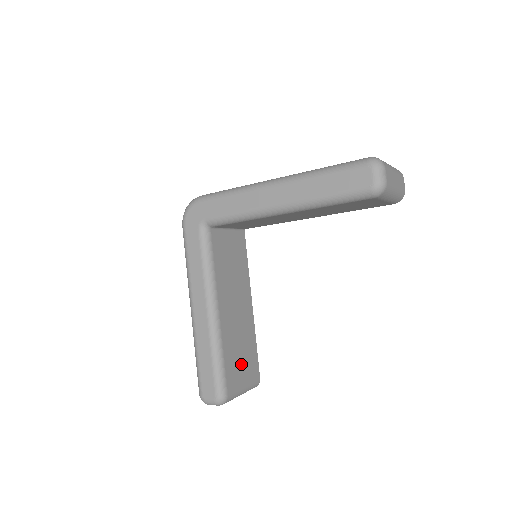
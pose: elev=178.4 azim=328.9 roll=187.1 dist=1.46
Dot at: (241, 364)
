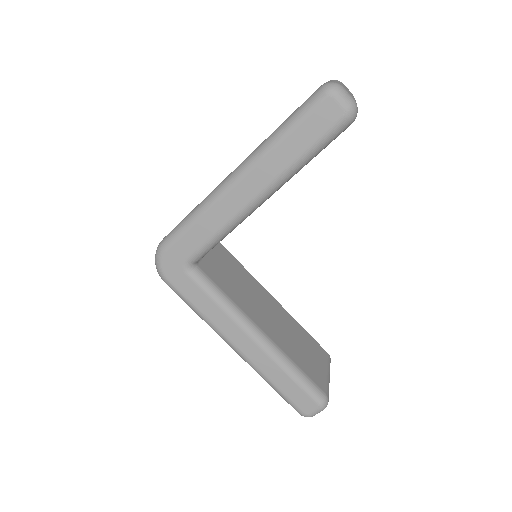
Dot at: (311, 358)
